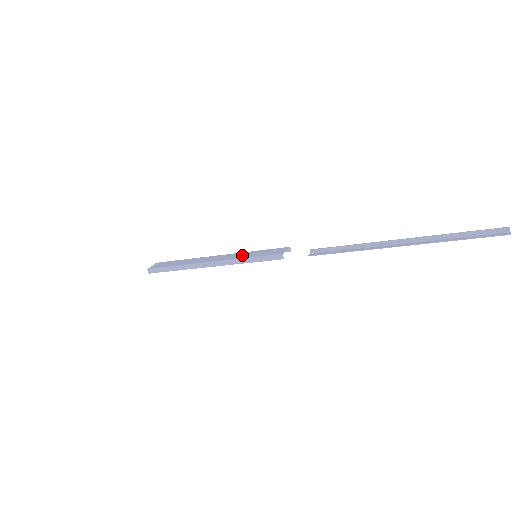
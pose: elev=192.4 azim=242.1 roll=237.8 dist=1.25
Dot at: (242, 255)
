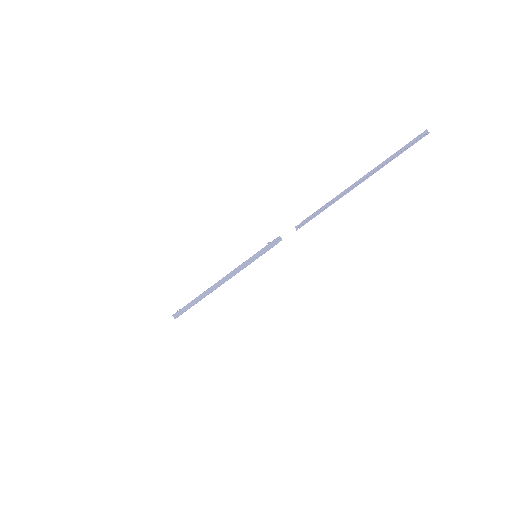
Dot at: occluded
